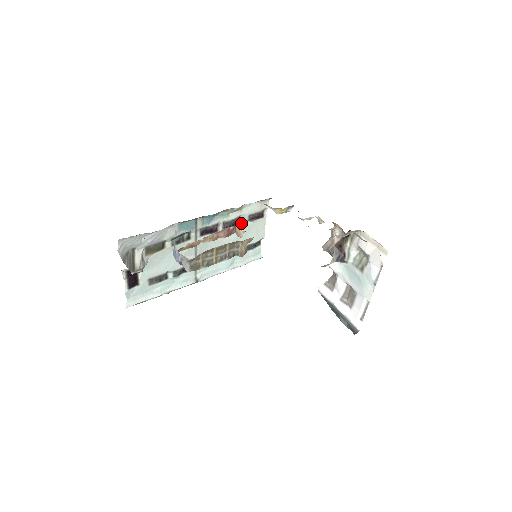
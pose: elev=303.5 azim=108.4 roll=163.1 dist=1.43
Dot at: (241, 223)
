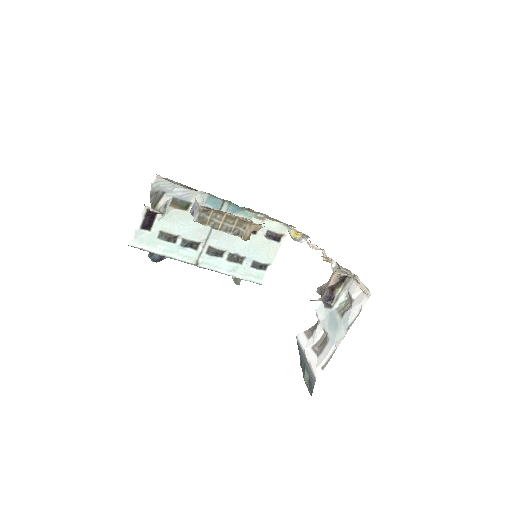
Dot at: (258, 234)
